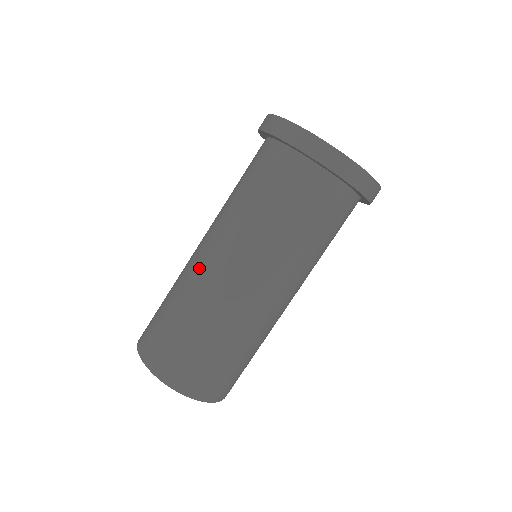
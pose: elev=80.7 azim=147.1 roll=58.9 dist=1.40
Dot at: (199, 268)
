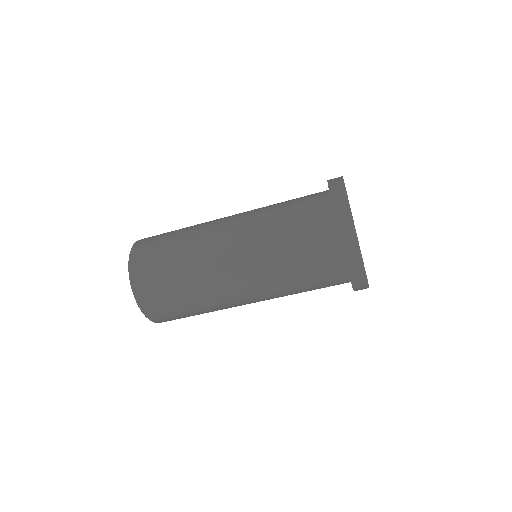
Dot at: (221, 280)
